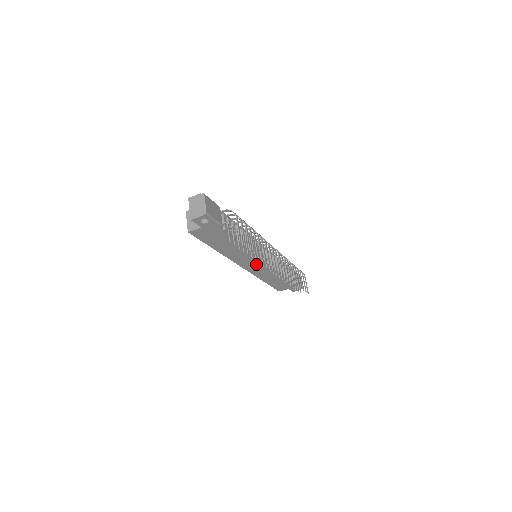
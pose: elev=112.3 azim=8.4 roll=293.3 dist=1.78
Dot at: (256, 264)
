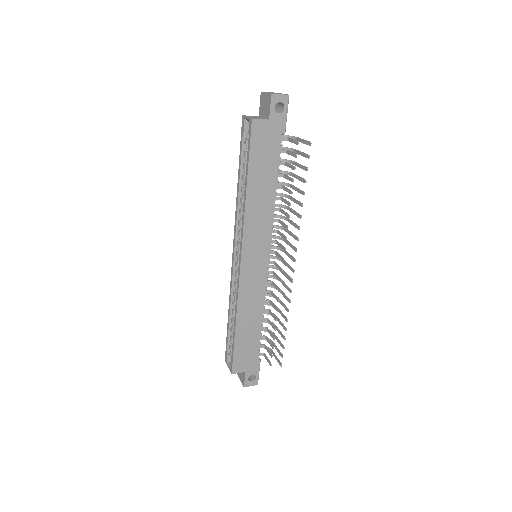
Dot at: (258, 261)
